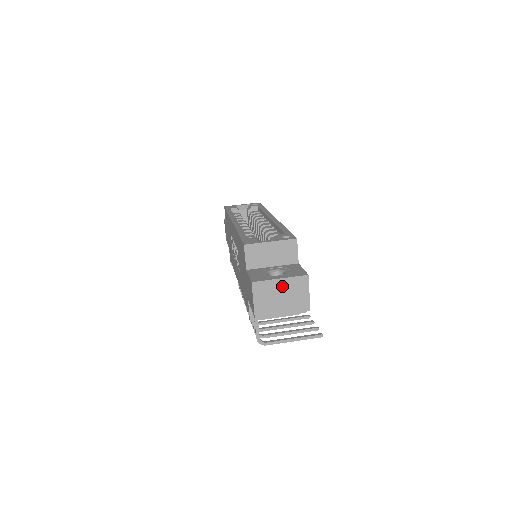
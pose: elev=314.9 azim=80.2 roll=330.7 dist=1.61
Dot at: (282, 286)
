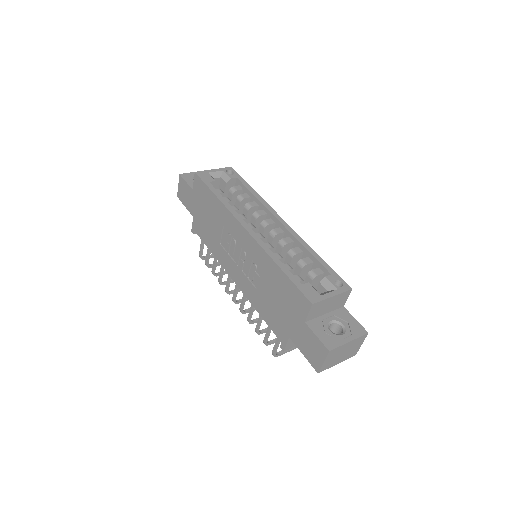
Dot at: (348, 346)
